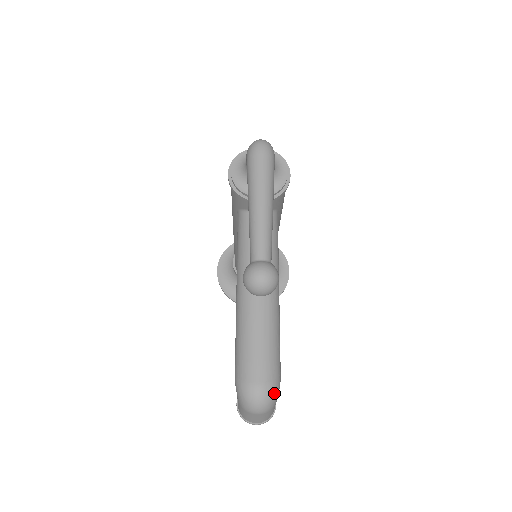
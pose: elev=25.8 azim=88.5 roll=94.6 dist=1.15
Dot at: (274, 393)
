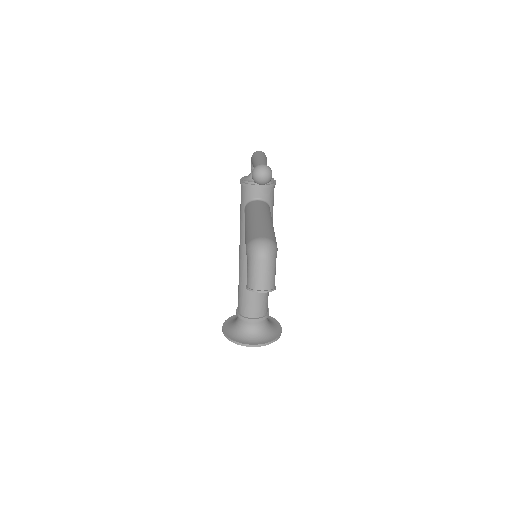
Dot at: (273, 246)
